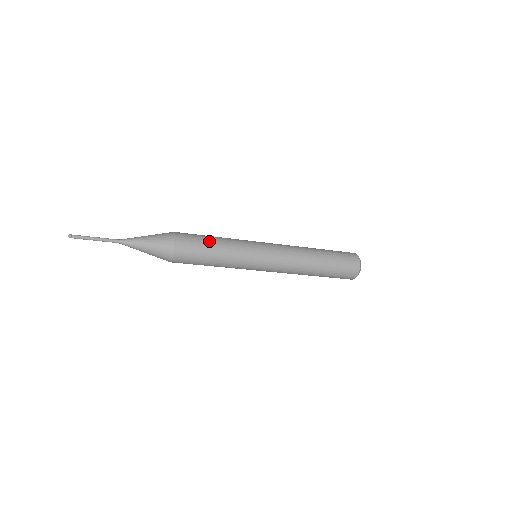
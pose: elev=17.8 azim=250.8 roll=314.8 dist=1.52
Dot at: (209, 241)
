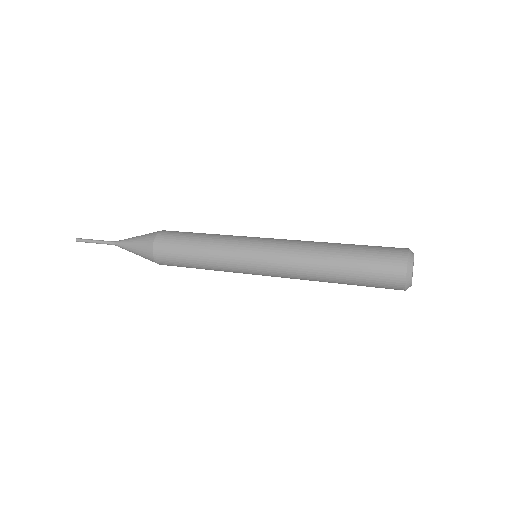
Dot at: (193, 235)
